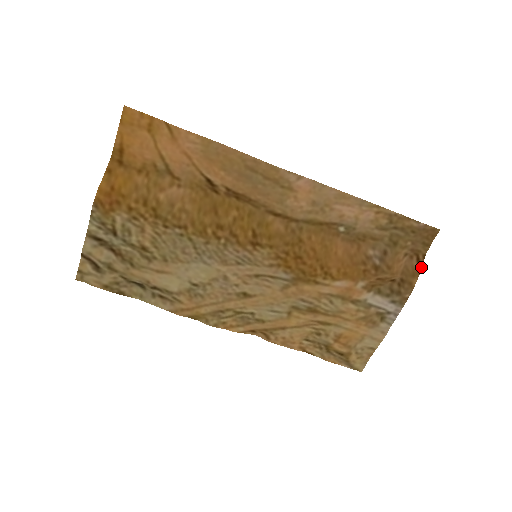
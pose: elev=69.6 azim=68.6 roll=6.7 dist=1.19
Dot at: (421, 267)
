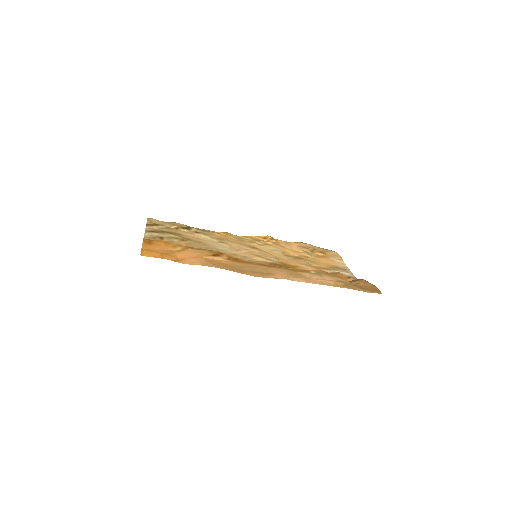
Dot at: occluded
